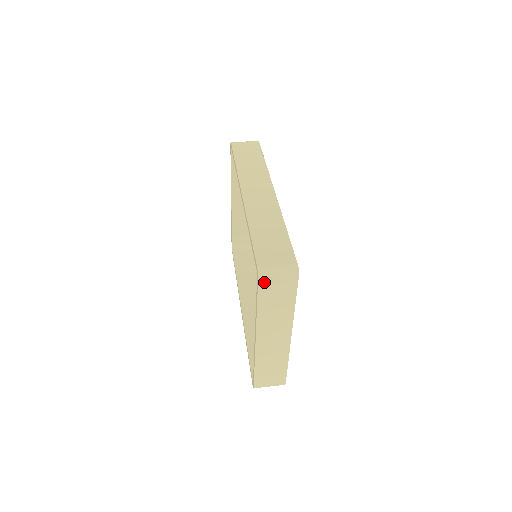
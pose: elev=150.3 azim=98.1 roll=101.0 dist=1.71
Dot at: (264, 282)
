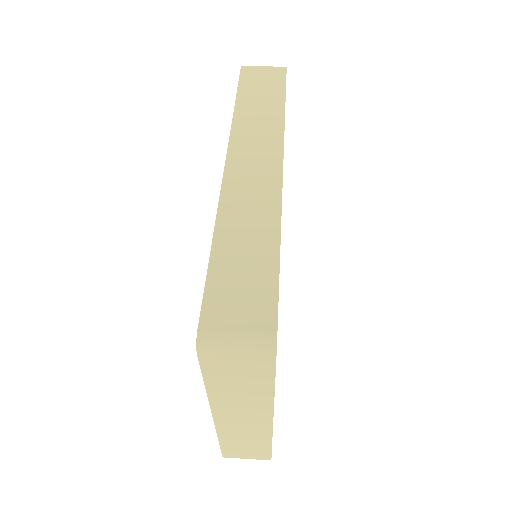
Dot at: (209, 358)
